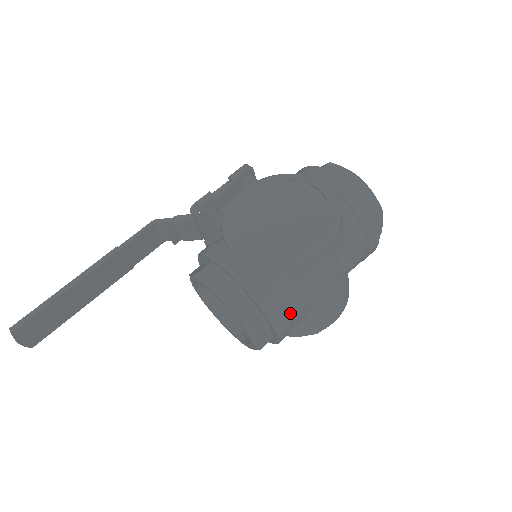
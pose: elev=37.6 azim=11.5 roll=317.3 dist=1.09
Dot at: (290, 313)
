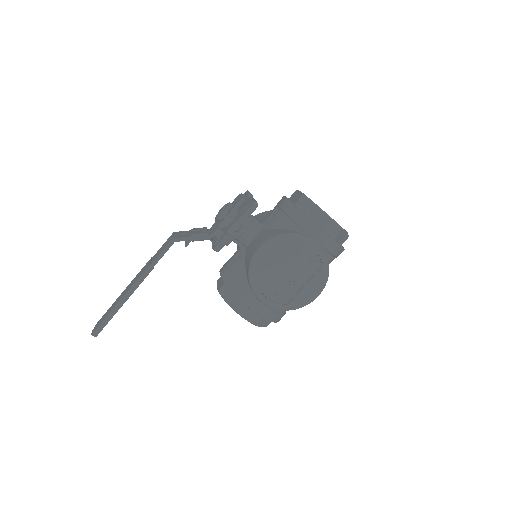
Dot at: occluded
